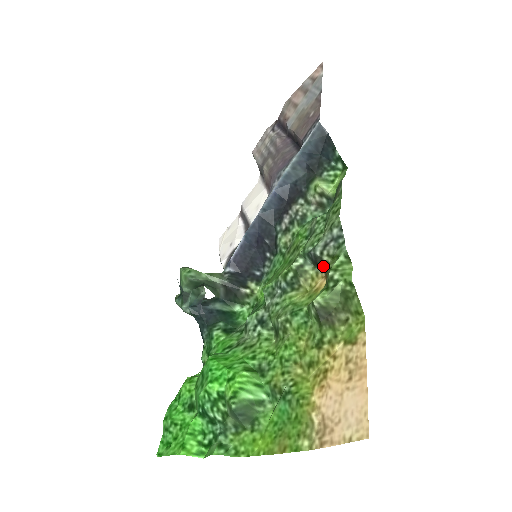
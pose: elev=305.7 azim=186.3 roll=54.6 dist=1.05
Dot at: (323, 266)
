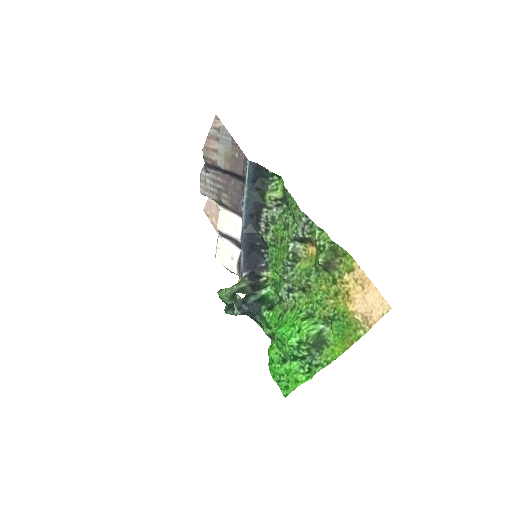
Dot at: (308, 241)
